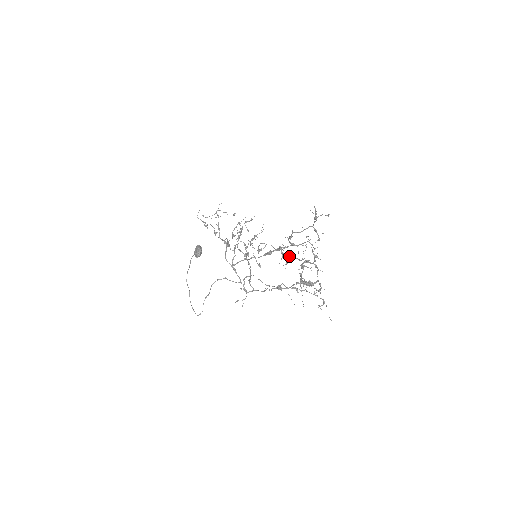
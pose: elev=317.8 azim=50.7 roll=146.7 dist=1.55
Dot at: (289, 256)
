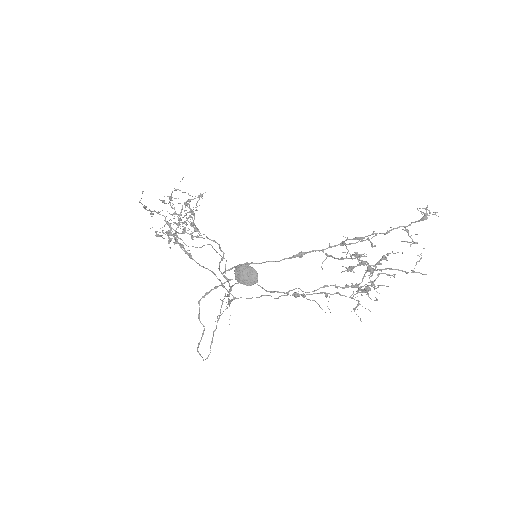
Dot at: (368, 264)
